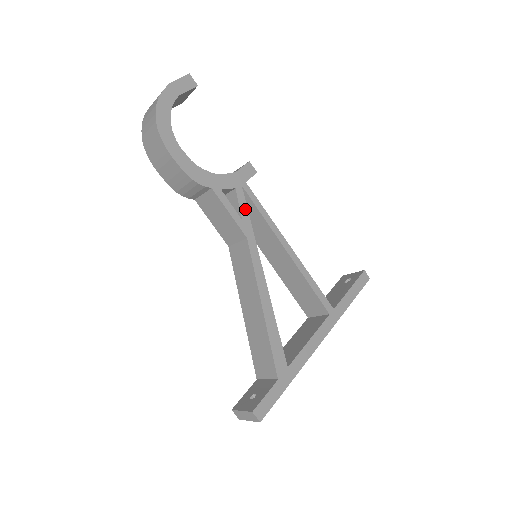
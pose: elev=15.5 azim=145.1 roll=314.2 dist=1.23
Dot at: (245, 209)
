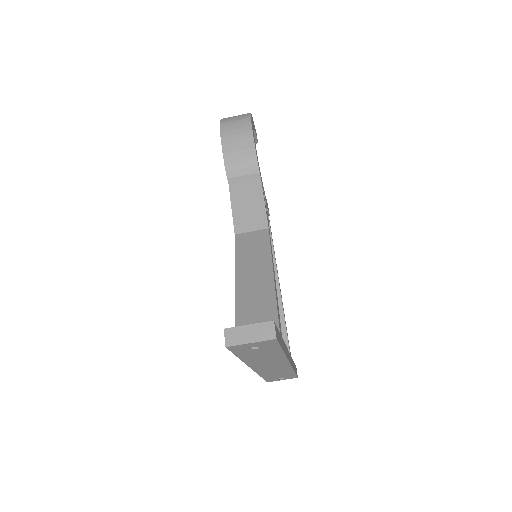
Dot at: occluded
